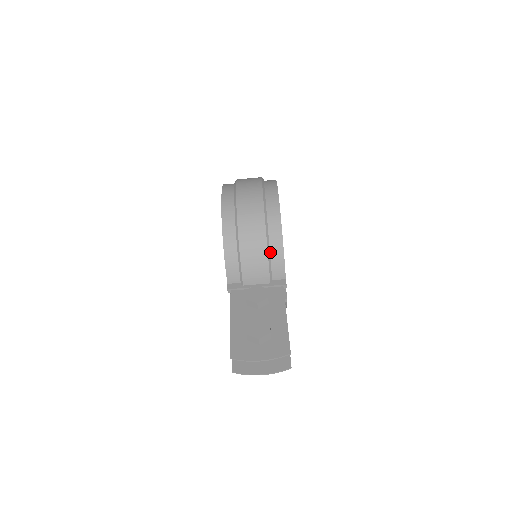
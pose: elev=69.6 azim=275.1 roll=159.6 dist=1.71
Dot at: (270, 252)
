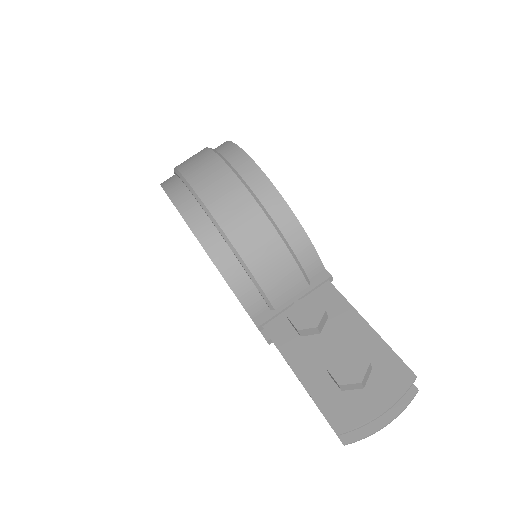
Dot at: (289, 245)
